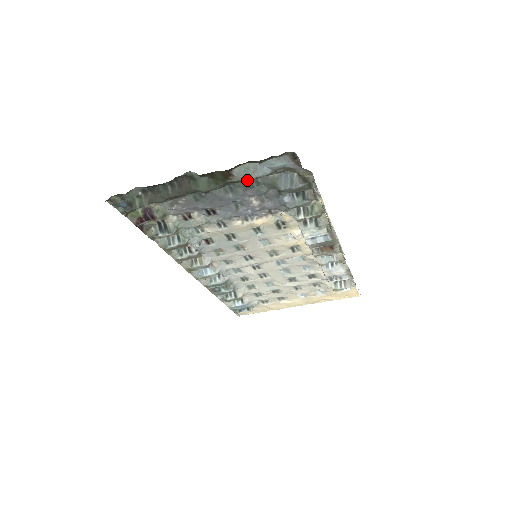
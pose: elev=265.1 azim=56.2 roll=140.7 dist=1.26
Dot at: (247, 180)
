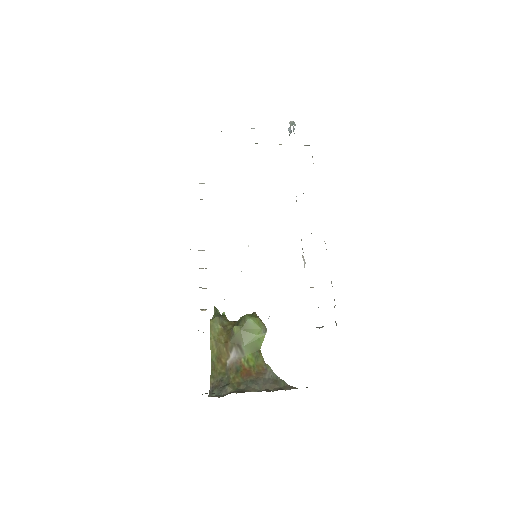
Dot at: occluded
